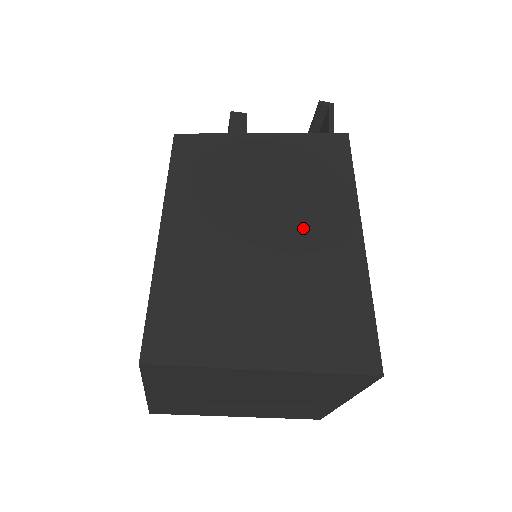
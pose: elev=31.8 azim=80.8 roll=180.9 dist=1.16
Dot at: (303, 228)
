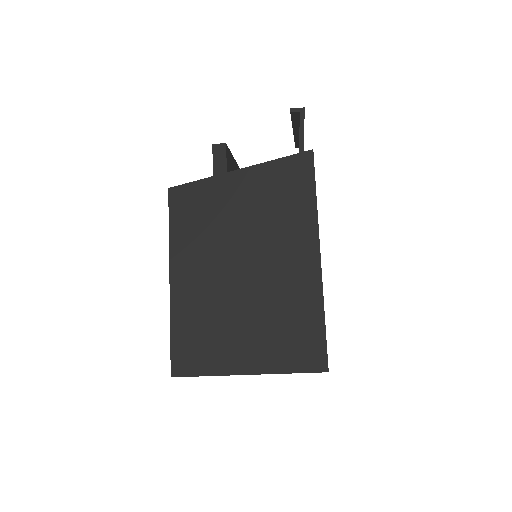
Dot at: (272, 260)
